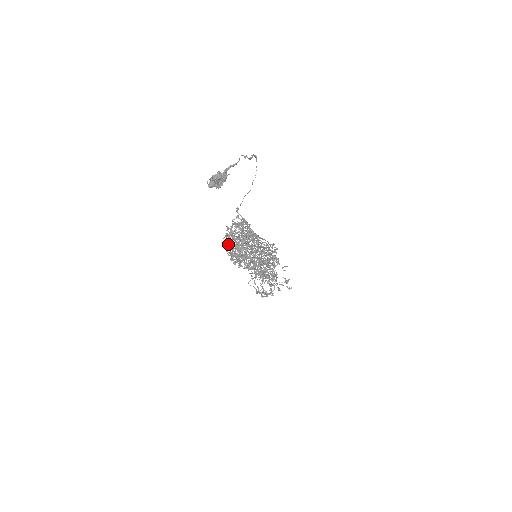
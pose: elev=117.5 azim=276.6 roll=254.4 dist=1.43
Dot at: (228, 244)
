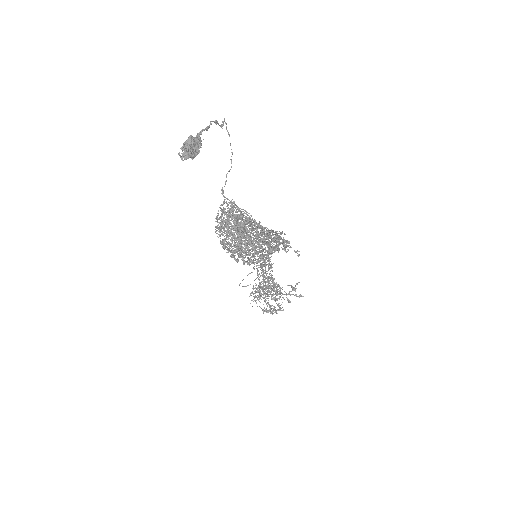
Dot at: occluded
